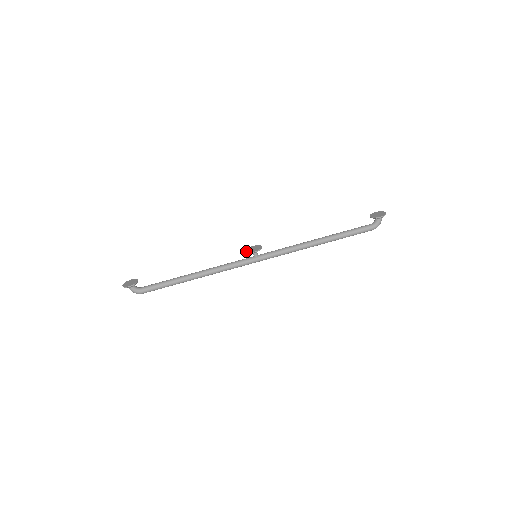
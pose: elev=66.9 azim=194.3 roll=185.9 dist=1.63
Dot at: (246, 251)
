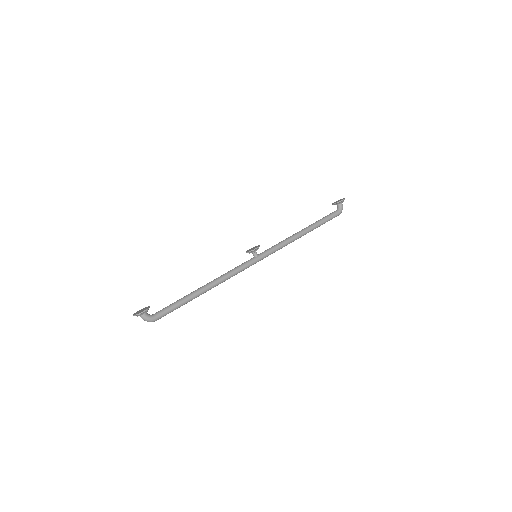
Dot at: (247, 252)
